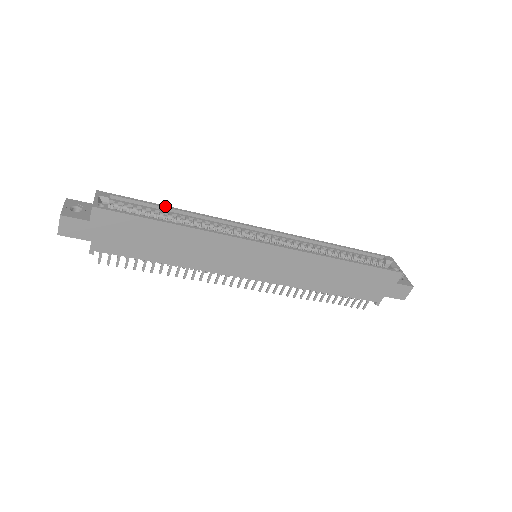
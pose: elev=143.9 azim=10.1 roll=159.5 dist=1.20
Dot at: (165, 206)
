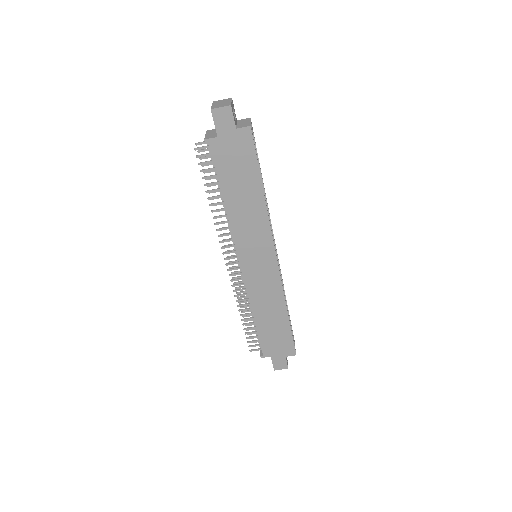
Dot at: occluded
